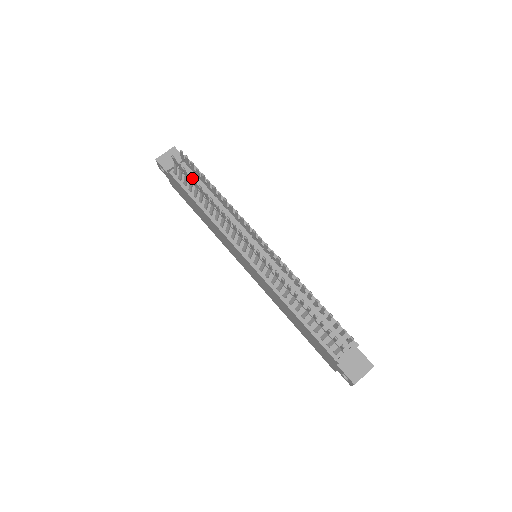
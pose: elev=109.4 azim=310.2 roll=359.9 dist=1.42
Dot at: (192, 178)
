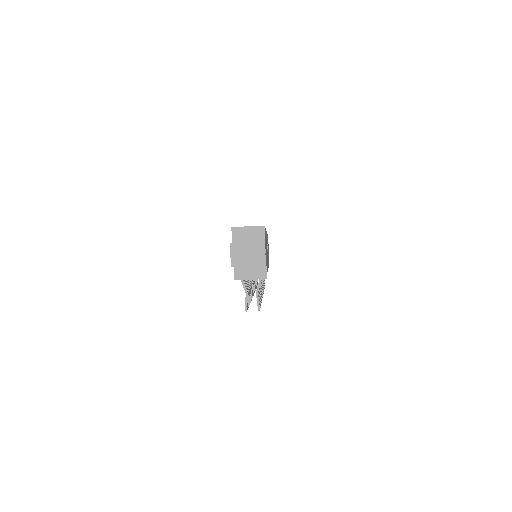
Dot at: occluded
